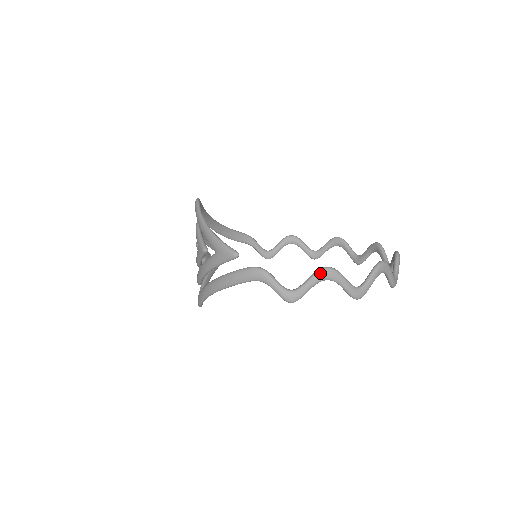
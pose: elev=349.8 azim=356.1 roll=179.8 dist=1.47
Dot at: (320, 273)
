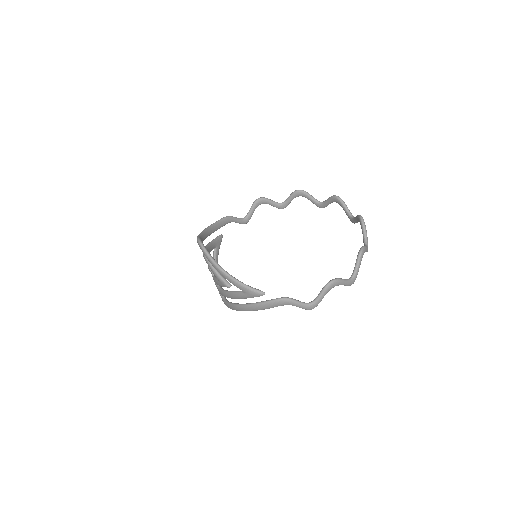
Dot at: (328, 287)
